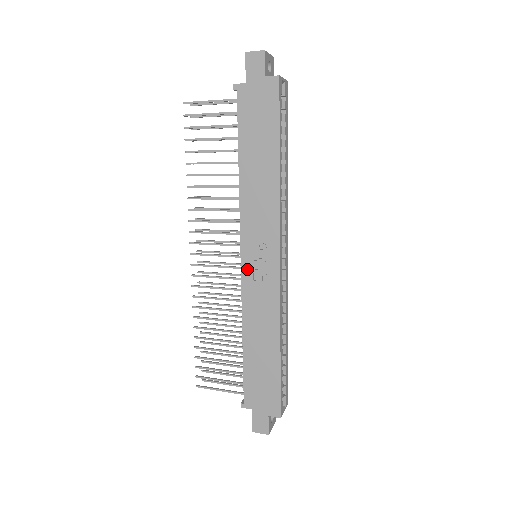
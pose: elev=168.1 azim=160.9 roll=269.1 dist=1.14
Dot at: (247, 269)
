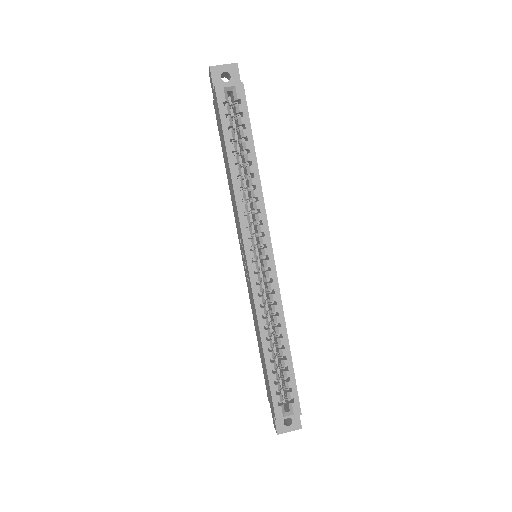
Dot at: (244, 268)
